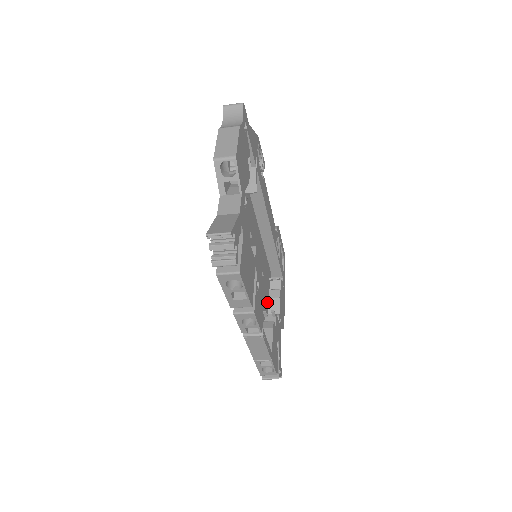
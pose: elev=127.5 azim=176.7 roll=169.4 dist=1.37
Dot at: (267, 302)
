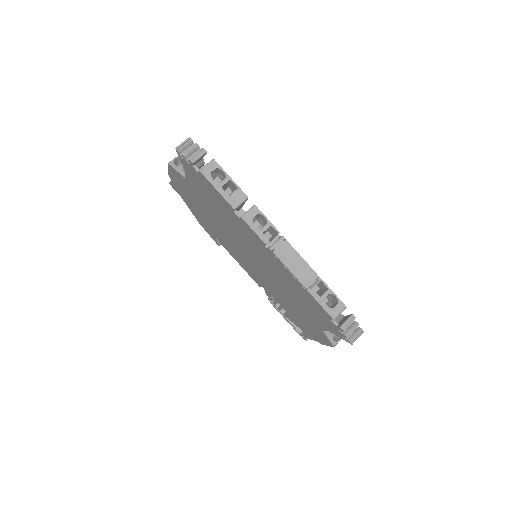
Dot at: occluded
